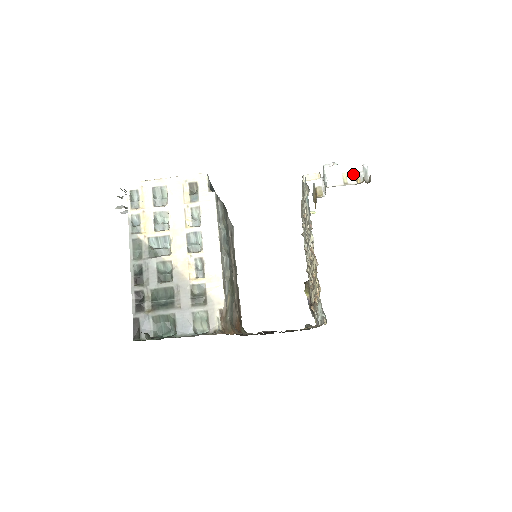
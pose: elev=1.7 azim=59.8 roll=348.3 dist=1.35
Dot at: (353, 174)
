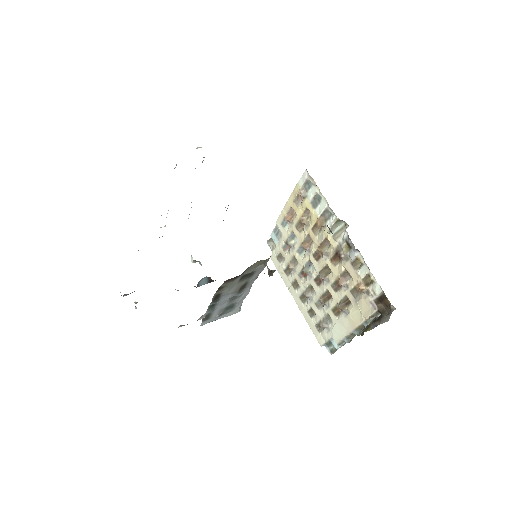
Dot at: occluded
